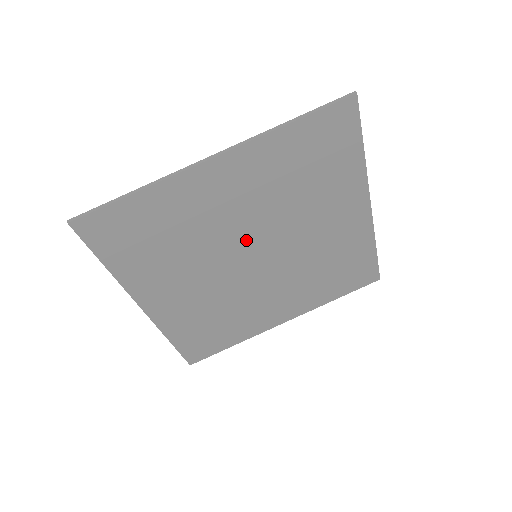
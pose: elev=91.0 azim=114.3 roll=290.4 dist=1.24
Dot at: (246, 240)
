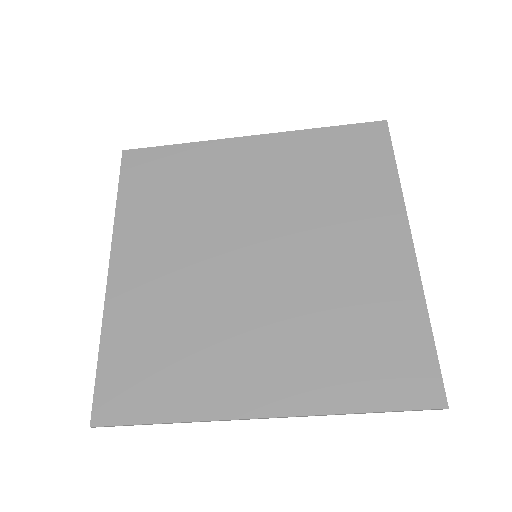
Dot at: (254, 289)
